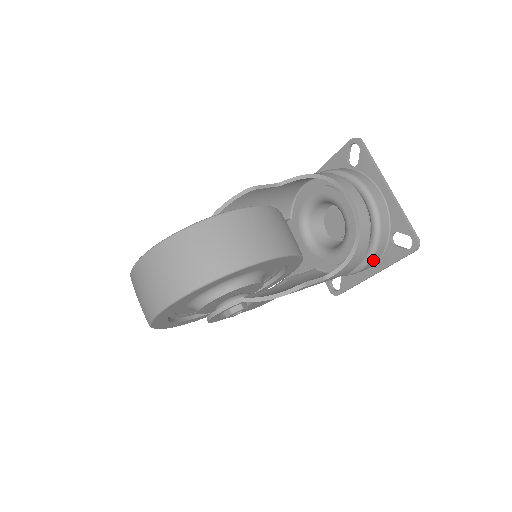
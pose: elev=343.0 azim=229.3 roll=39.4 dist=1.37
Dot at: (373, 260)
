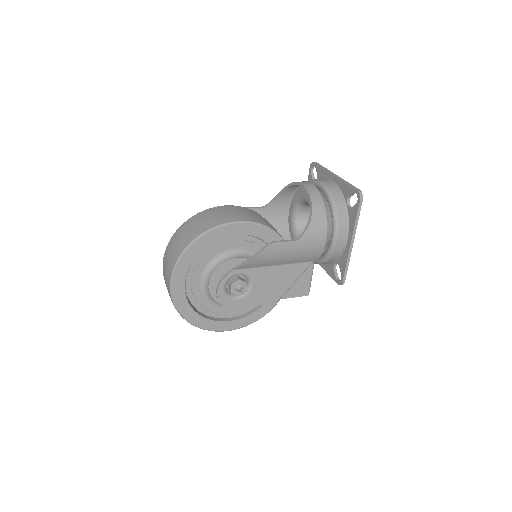
Dot at: (341, 226)
